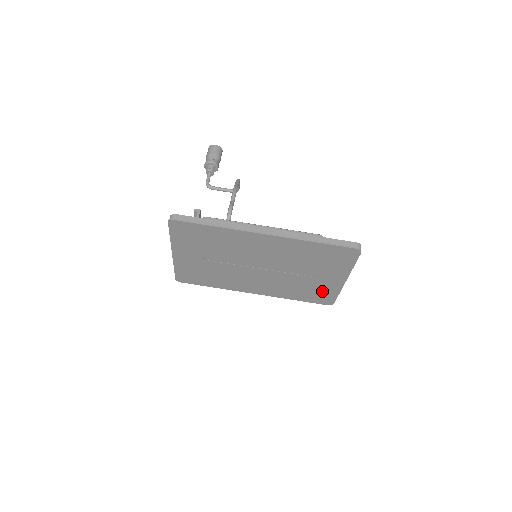
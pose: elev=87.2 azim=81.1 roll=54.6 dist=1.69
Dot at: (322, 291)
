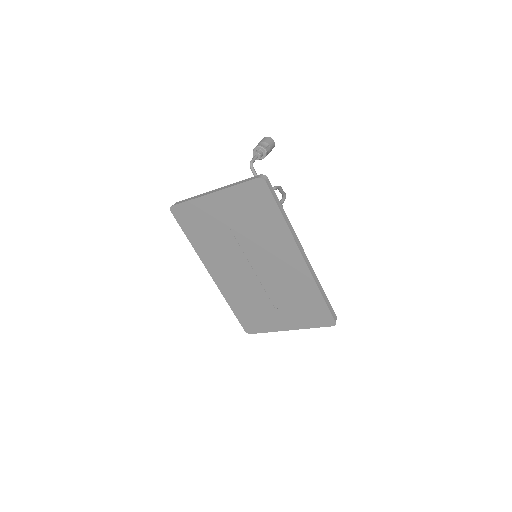
Dot at: (261, 320)
